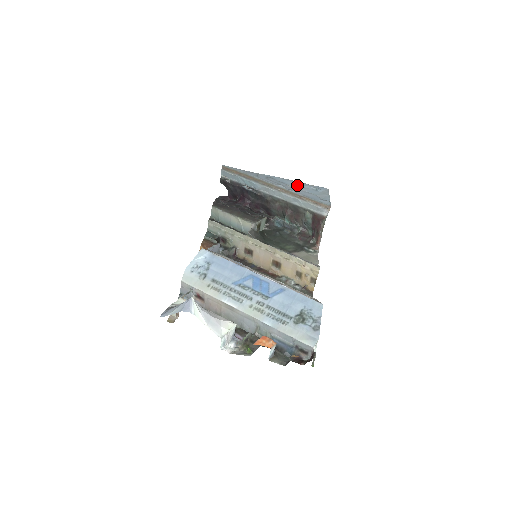
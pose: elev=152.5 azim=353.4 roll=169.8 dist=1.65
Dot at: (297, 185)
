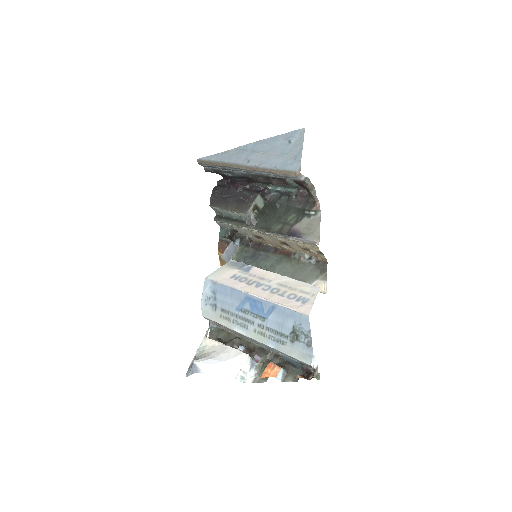
Dot at: (268, 147)
